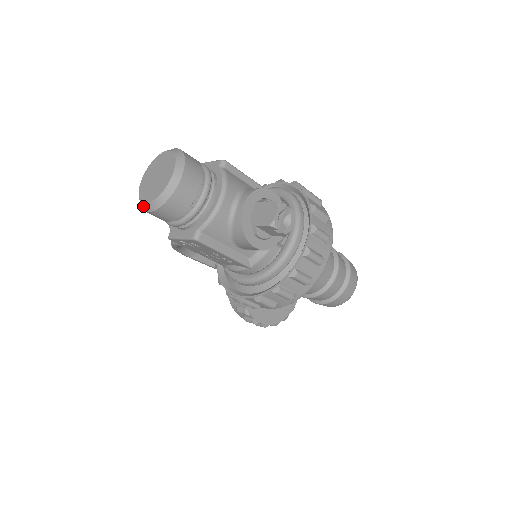
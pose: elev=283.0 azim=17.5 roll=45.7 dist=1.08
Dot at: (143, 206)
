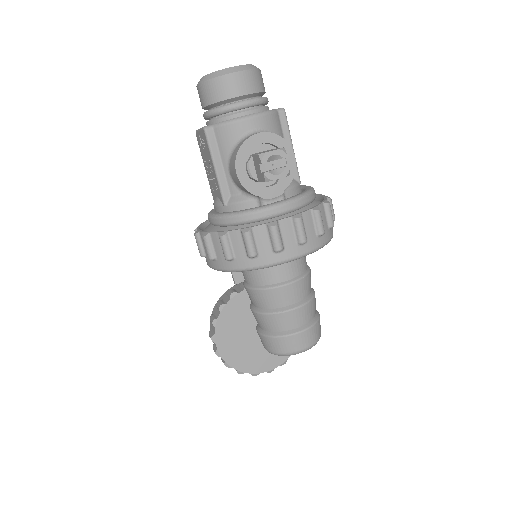
Dot at: occluded
